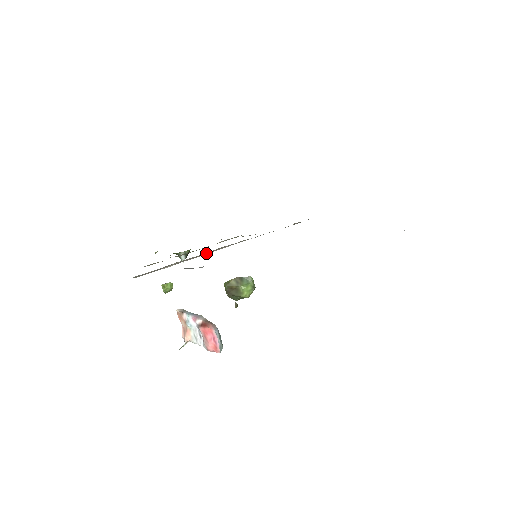
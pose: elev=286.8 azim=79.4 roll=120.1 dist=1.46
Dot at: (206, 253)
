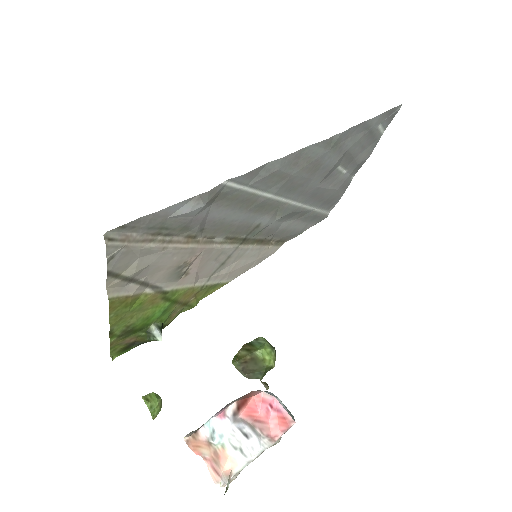
Dot at: (194, 242)
